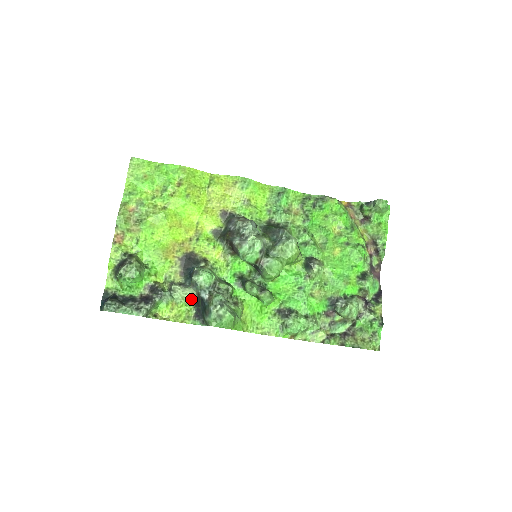
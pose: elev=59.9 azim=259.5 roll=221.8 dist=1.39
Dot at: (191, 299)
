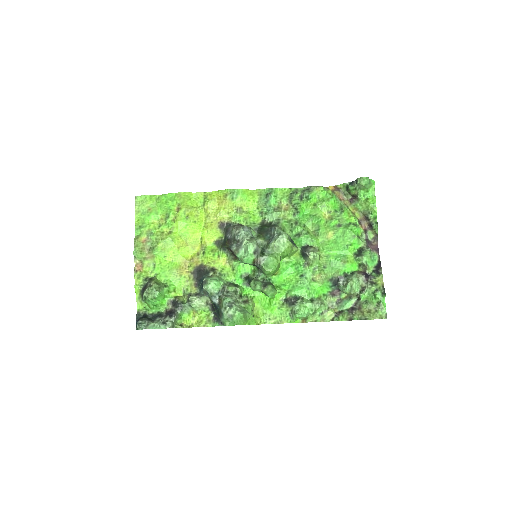
Dot at: (207, 305)
